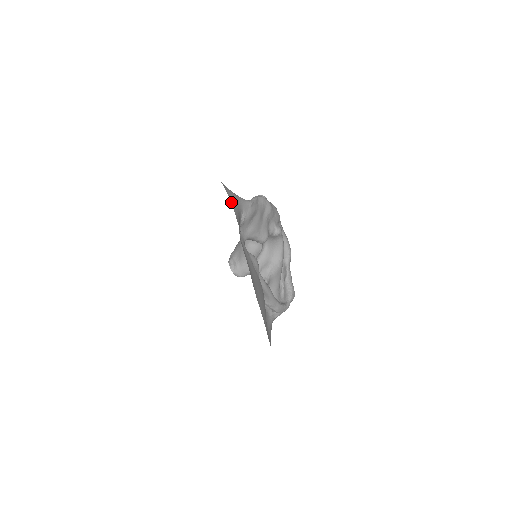
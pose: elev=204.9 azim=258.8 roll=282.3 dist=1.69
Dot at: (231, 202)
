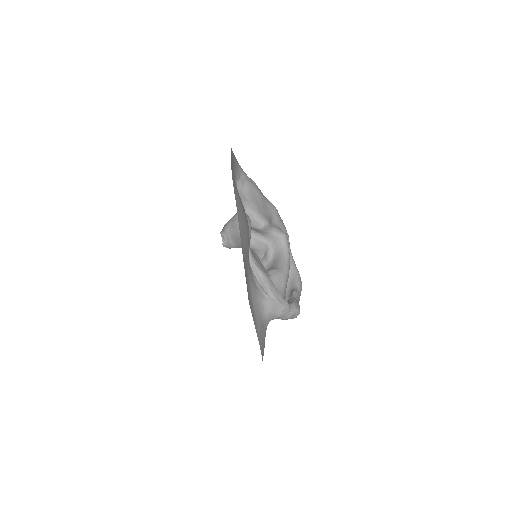
Dot at: occluded
